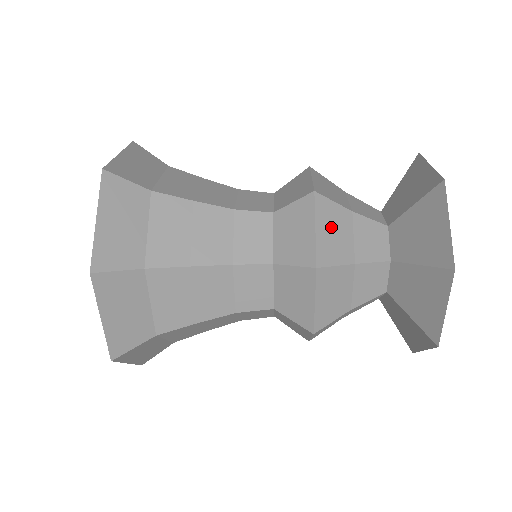
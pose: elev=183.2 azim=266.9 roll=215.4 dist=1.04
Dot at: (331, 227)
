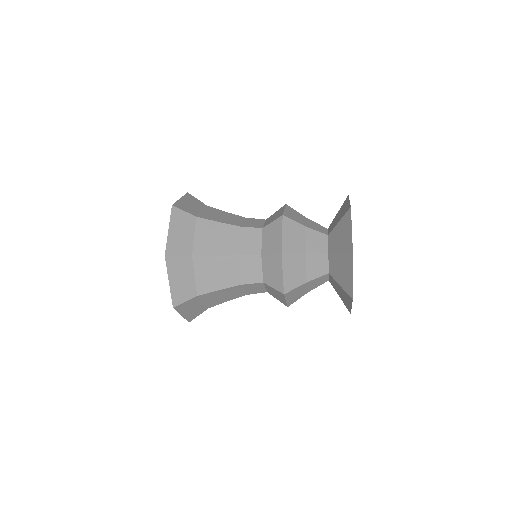
Dot at: (292, 234)
